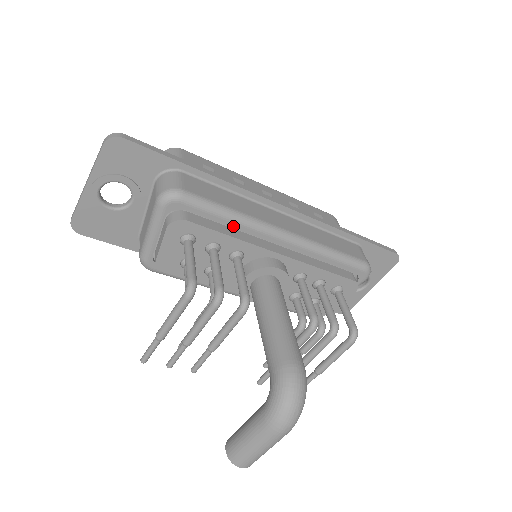
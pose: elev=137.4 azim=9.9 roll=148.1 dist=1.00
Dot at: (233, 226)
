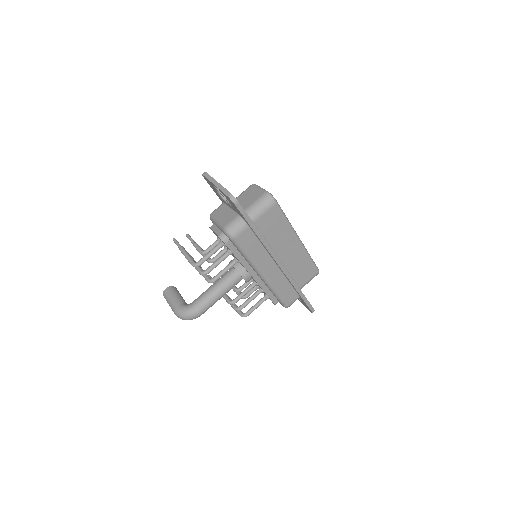
Dot at: (244, 257)
